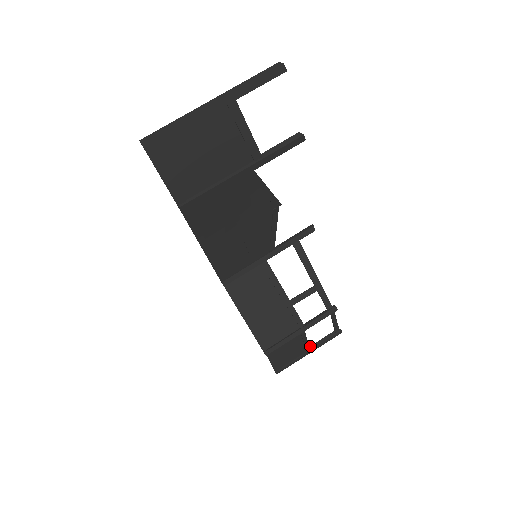
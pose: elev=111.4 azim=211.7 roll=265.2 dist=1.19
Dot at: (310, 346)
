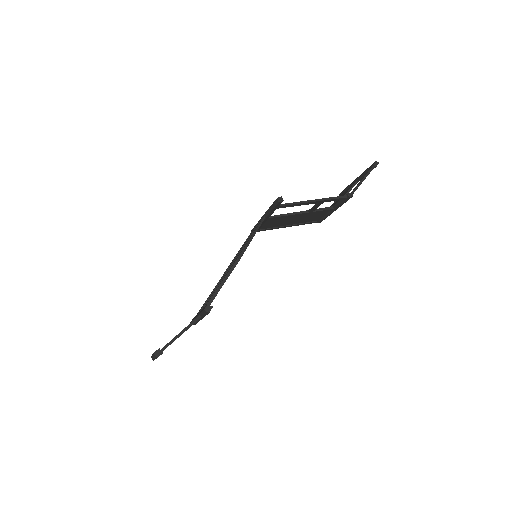
Dot at: (356, 179)
